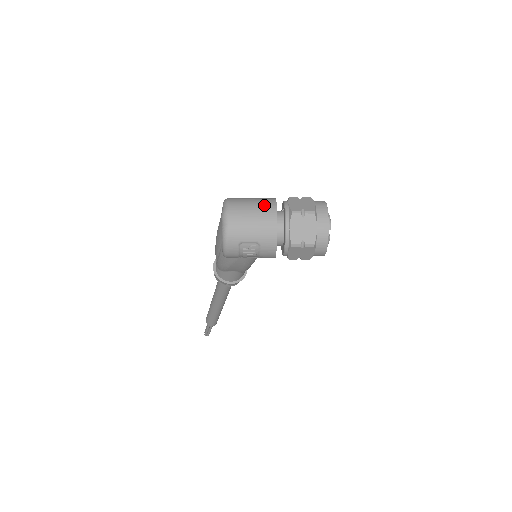
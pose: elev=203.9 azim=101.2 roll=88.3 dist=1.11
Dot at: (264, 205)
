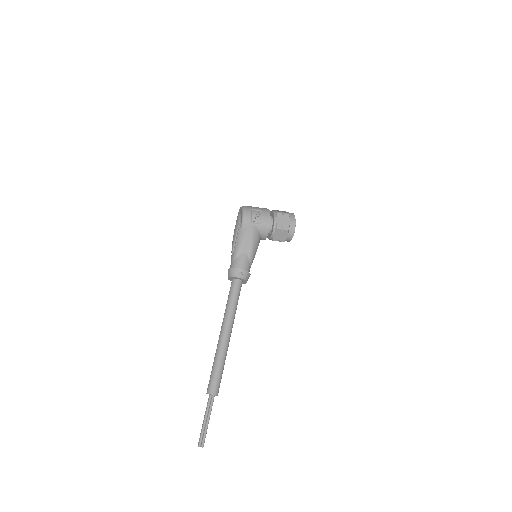
Dot at: occluded
